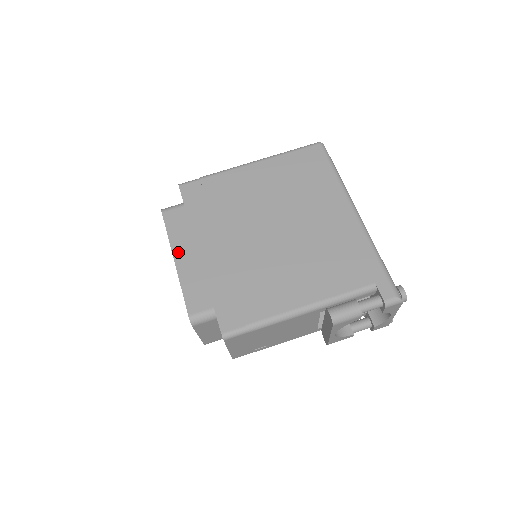
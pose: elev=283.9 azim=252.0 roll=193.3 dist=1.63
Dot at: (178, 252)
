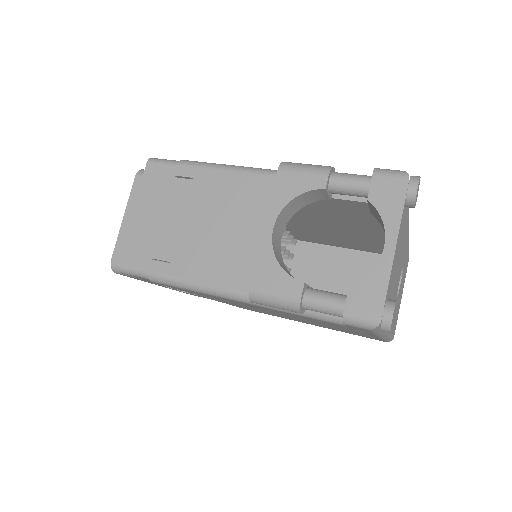
Dot at: occluded
